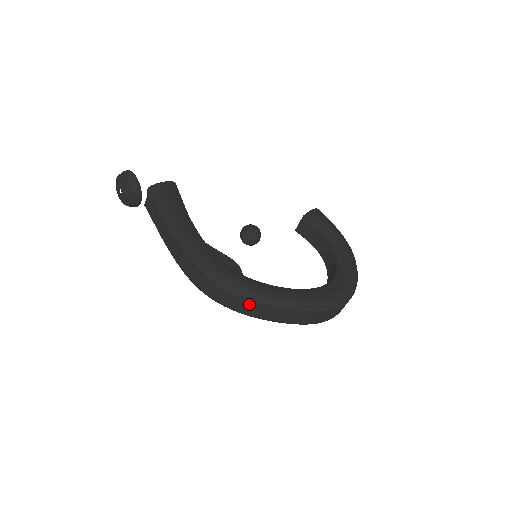
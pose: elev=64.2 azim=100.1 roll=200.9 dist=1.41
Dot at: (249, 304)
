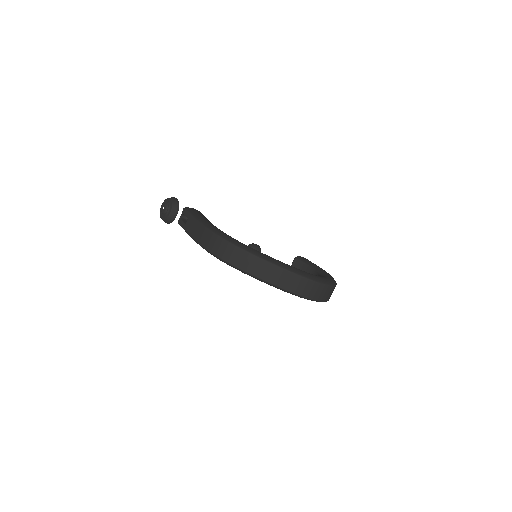
Dot at: (247, 258)
